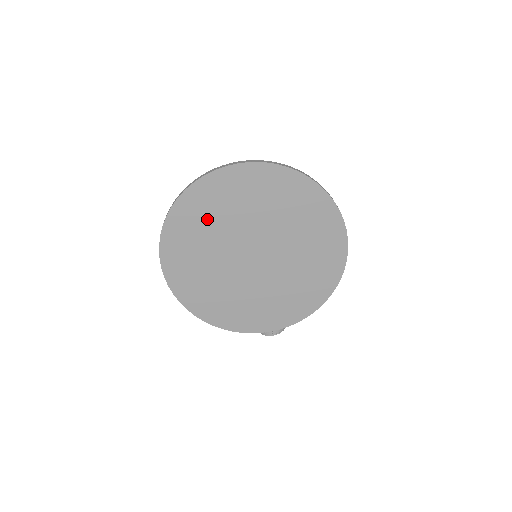
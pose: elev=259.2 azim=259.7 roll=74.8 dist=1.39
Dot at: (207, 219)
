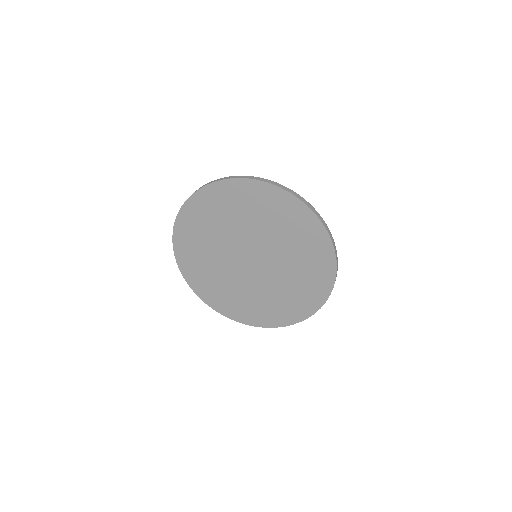
Dot at: (230, 211)
